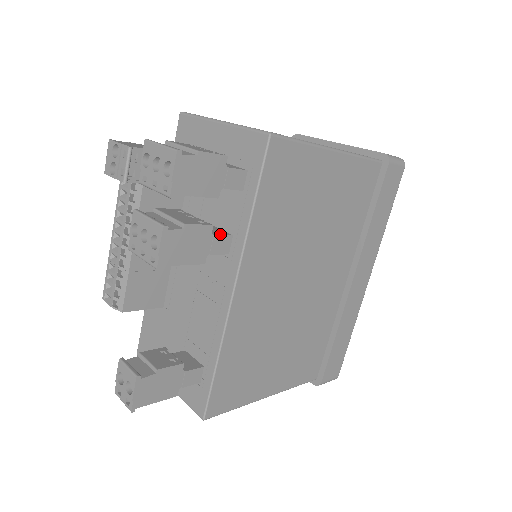
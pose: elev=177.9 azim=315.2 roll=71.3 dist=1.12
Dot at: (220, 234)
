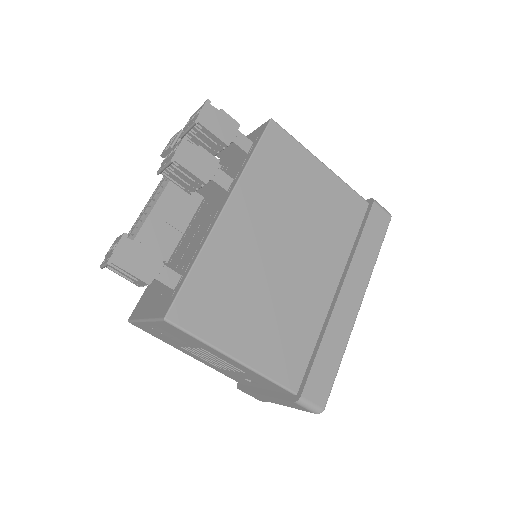
Dot at: (224, 173)
